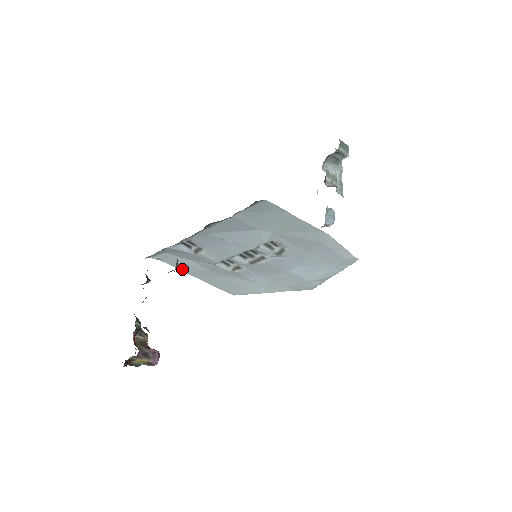
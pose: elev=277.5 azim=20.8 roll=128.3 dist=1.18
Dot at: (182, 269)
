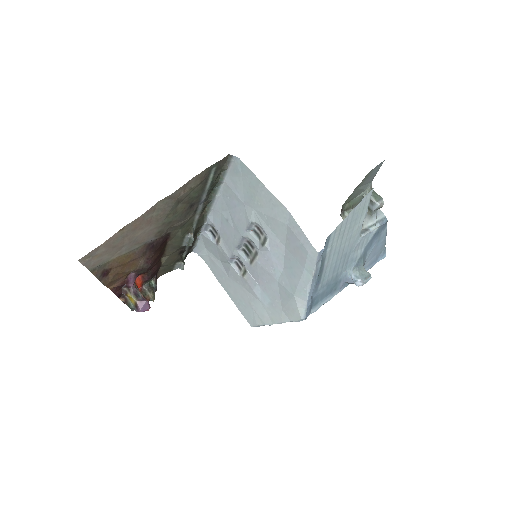
Dot at: (216, 274)
